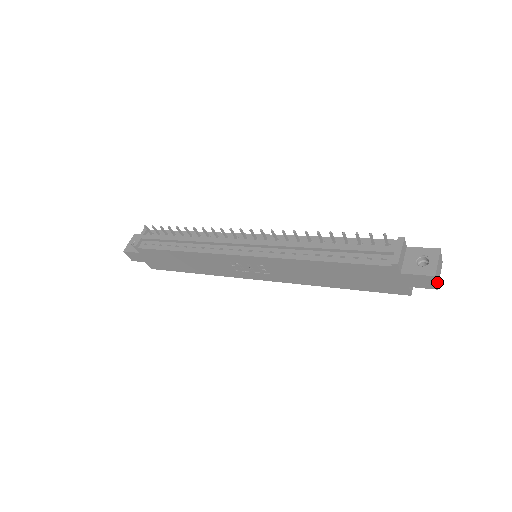
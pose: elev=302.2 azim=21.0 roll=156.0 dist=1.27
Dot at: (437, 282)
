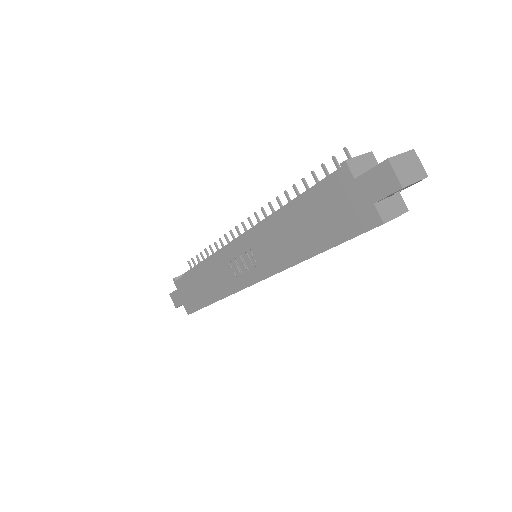
Dot at: (400, 177)
